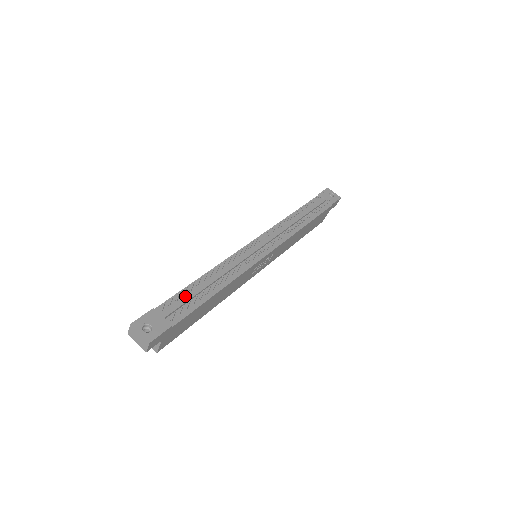
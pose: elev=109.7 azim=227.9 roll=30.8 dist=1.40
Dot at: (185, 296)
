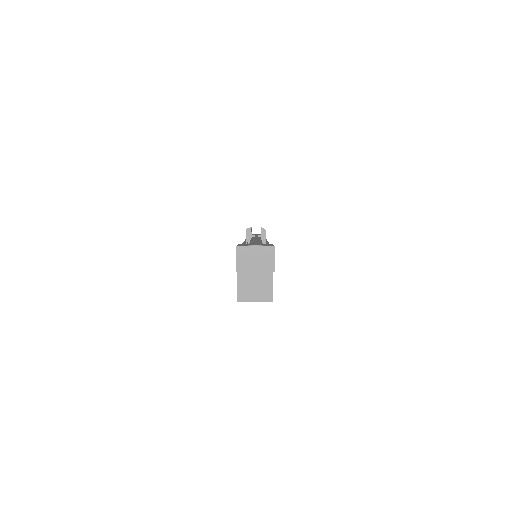
Dot at: occluded
